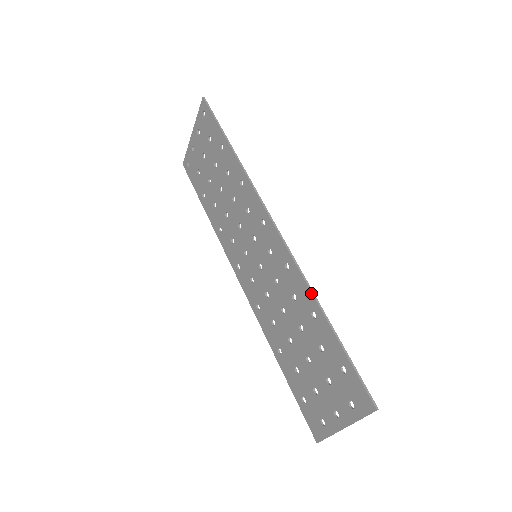
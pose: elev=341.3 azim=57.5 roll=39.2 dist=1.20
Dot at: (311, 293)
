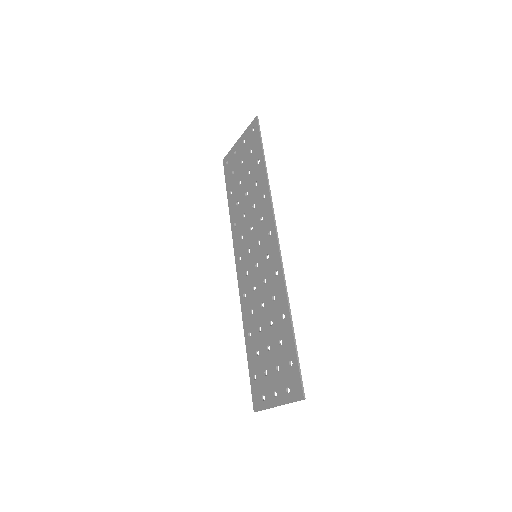
Dot at: (287, 299)
